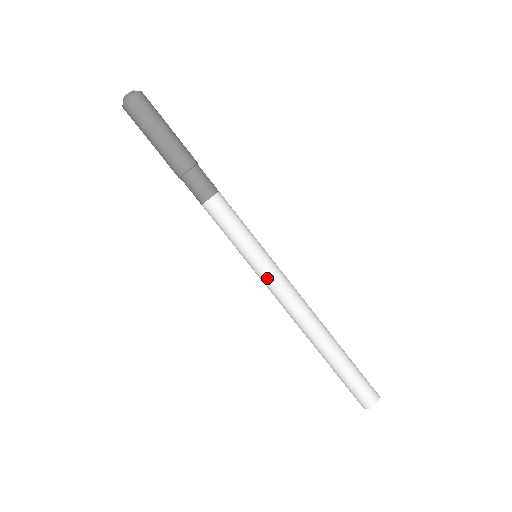
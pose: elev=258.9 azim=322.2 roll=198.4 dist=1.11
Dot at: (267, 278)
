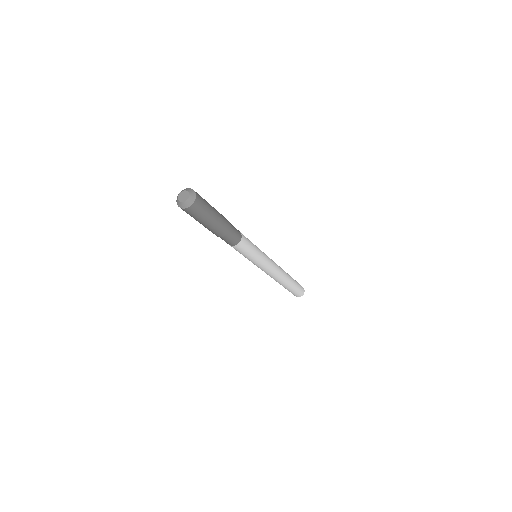
Dot at: (266, 266)
